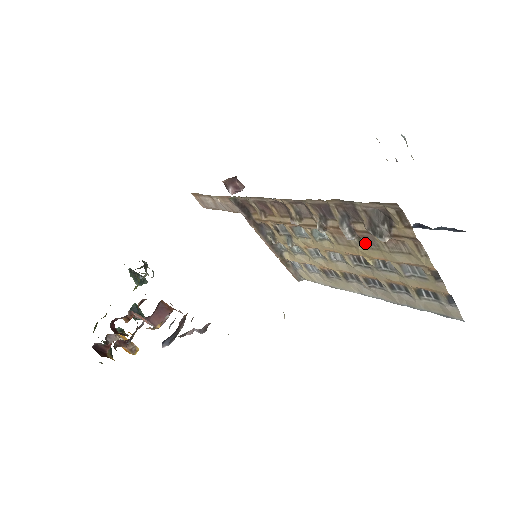
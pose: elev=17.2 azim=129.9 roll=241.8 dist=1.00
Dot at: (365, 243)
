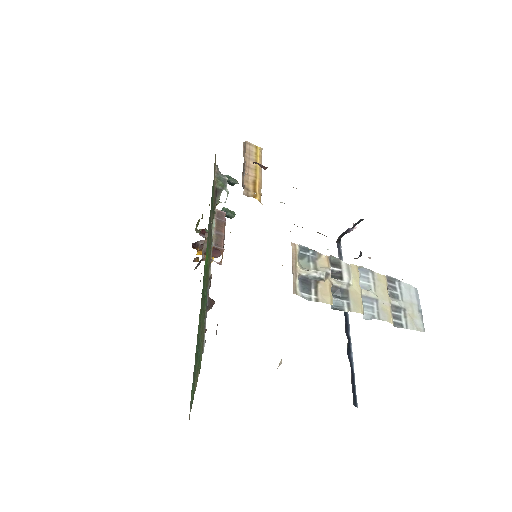
Dot at: occluded
